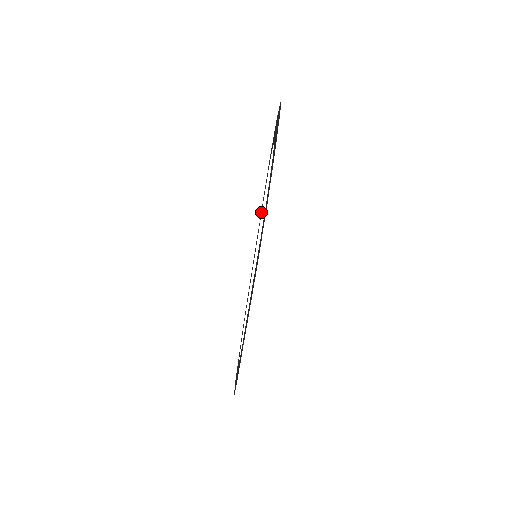
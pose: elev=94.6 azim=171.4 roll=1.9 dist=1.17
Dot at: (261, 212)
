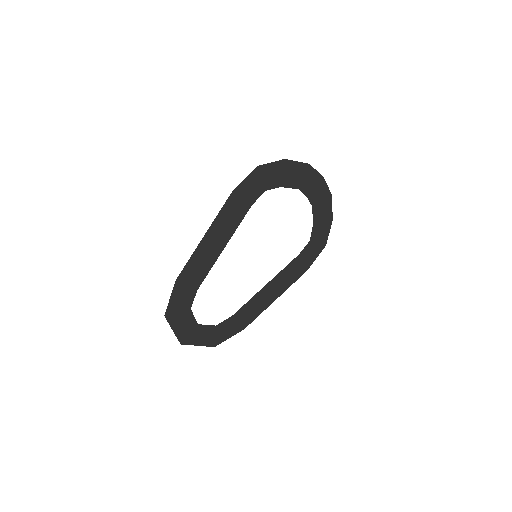
Dot at: (290, 270)
